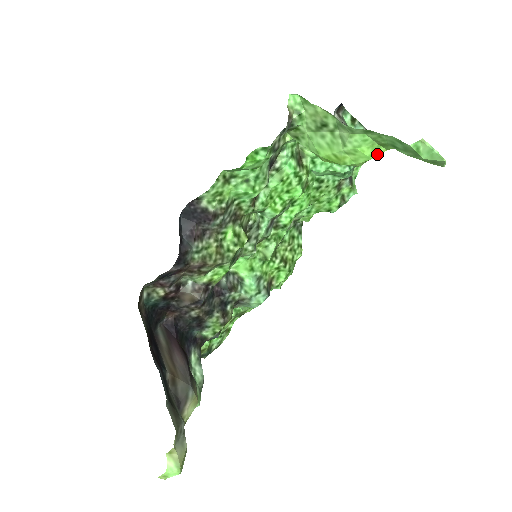
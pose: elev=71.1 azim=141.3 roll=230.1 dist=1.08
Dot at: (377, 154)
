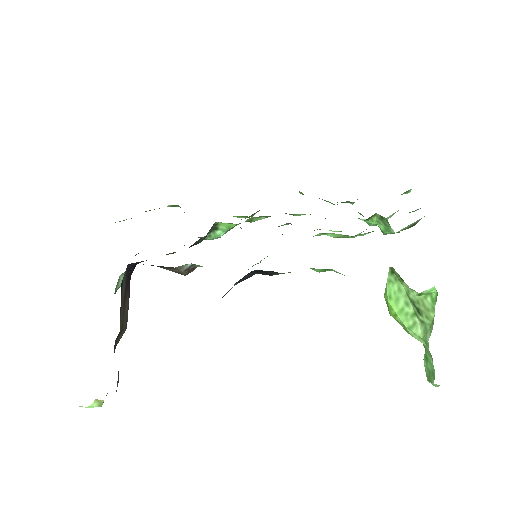
Dot at: occluded
